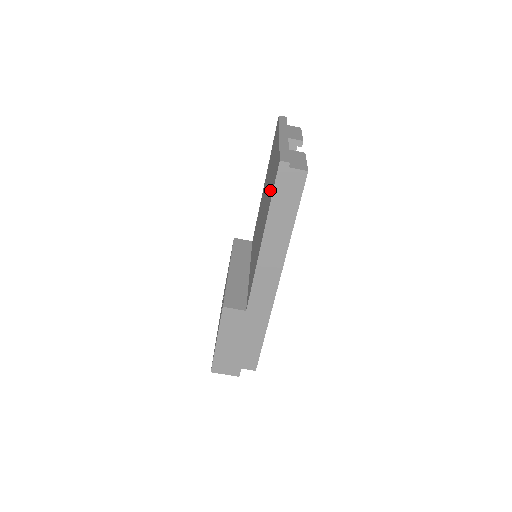
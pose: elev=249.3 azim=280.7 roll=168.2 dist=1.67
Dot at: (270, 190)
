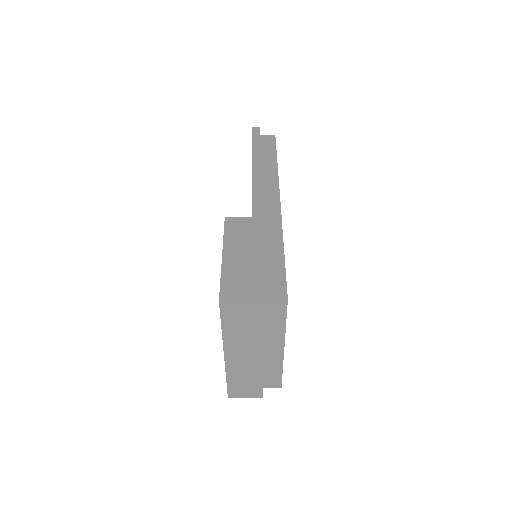
Dot at: occluded
